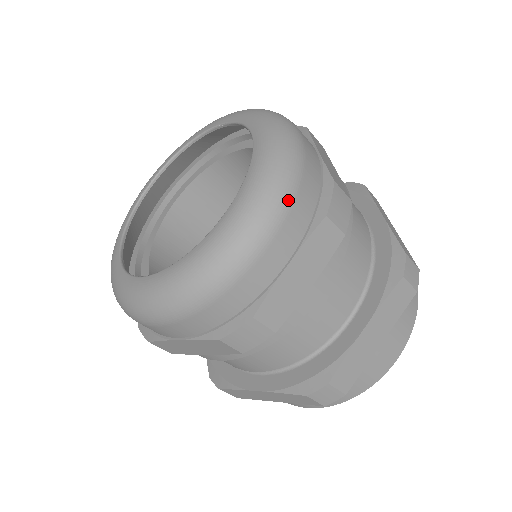
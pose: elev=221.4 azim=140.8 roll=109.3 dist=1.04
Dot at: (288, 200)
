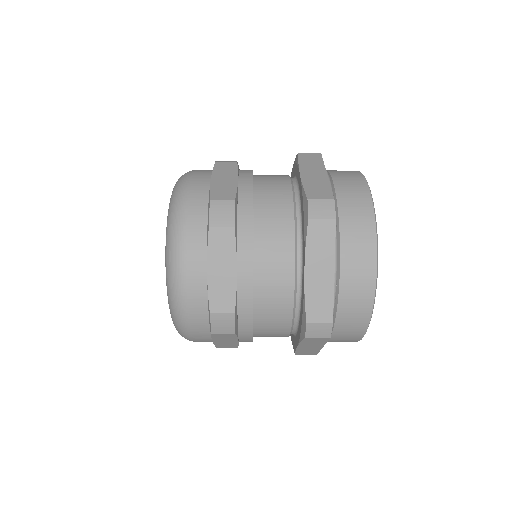
Dot at: (186, 328)
